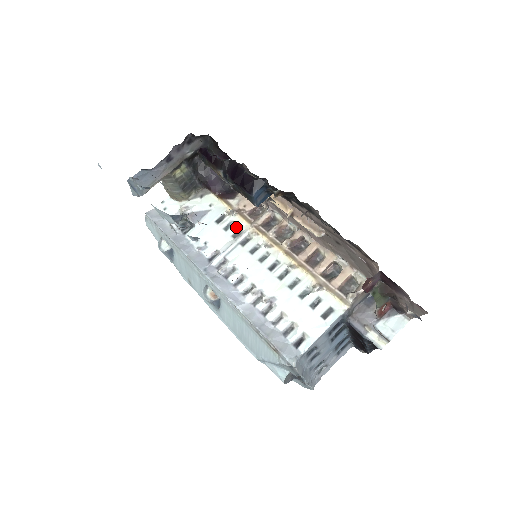
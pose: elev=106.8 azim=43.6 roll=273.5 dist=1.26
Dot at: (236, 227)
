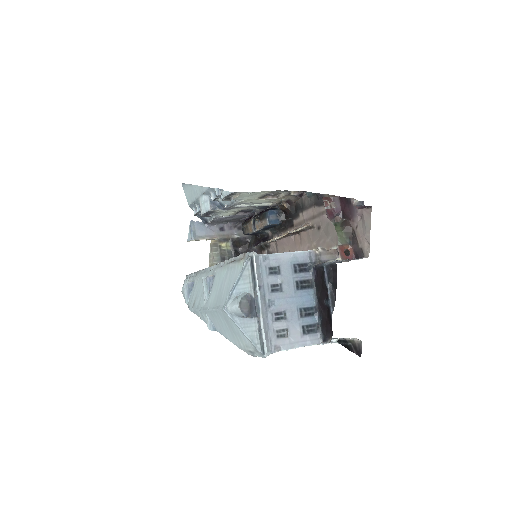
Dot at: occluded
